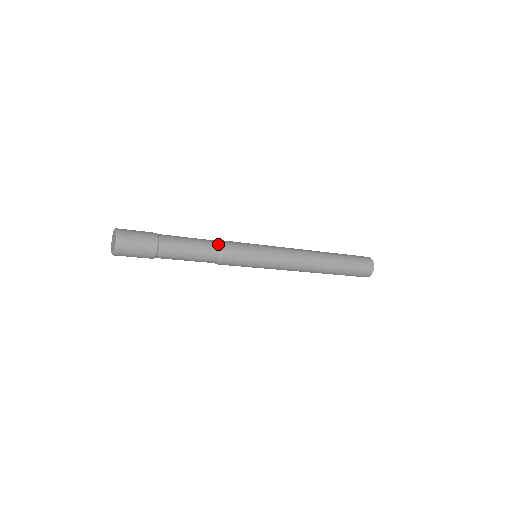
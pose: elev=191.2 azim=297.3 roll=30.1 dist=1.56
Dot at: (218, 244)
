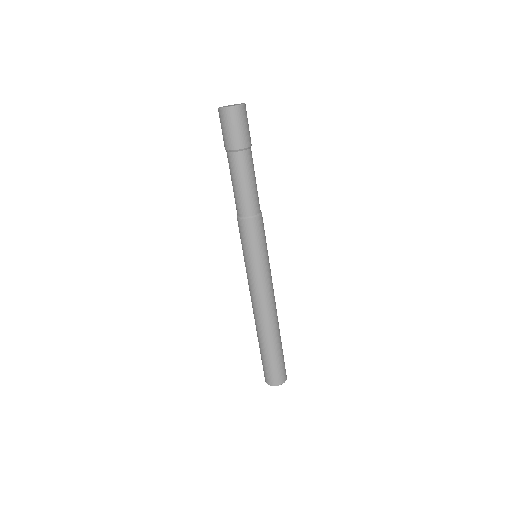
Dot at: occluded
